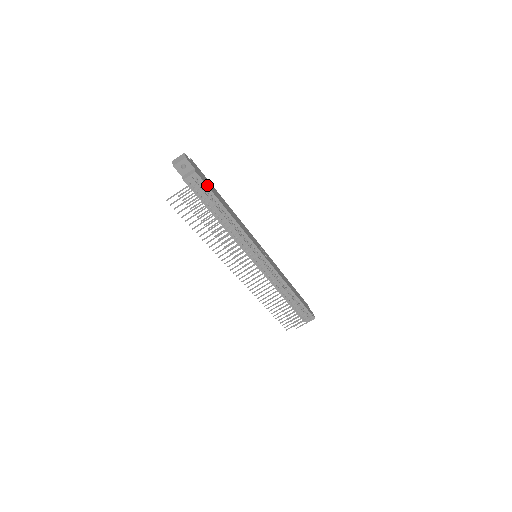
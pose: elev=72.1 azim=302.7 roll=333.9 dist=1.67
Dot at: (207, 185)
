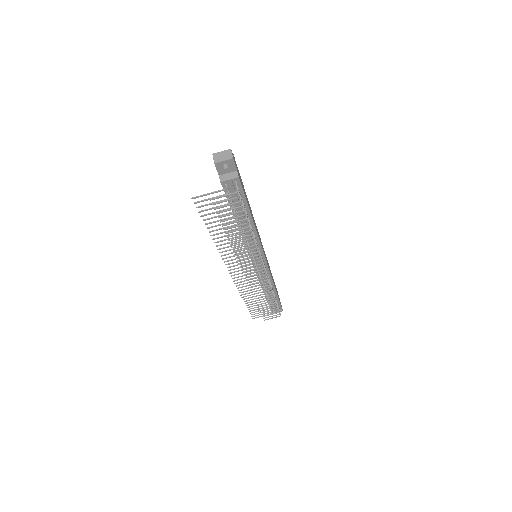
Dot at: (243, 190)
